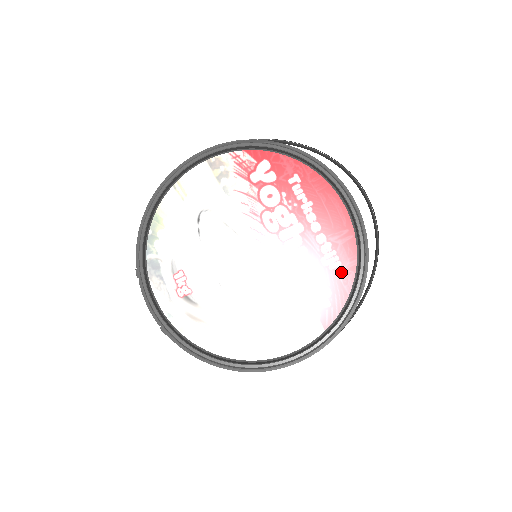
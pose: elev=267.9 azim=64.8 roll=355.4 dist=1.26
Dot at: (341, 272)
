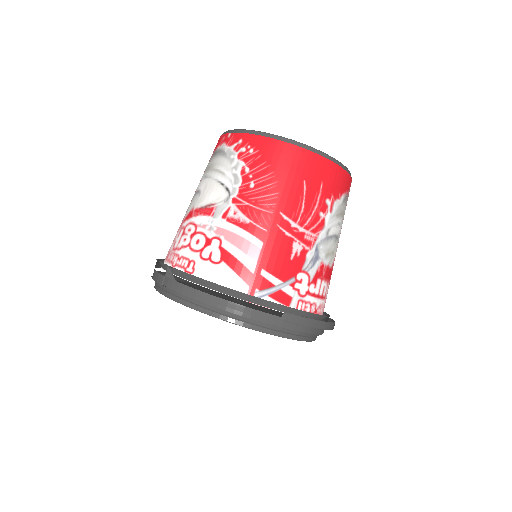
Dot at: occluded
